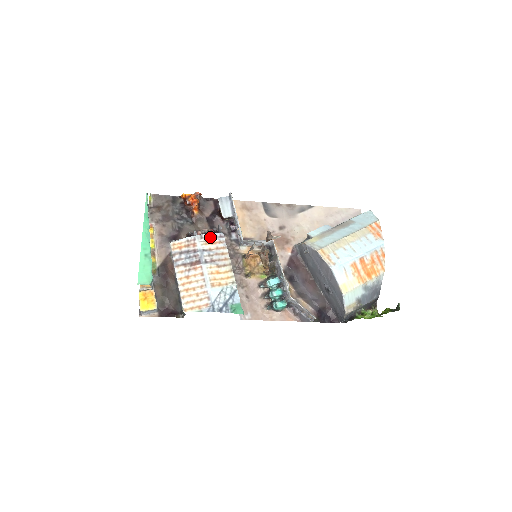
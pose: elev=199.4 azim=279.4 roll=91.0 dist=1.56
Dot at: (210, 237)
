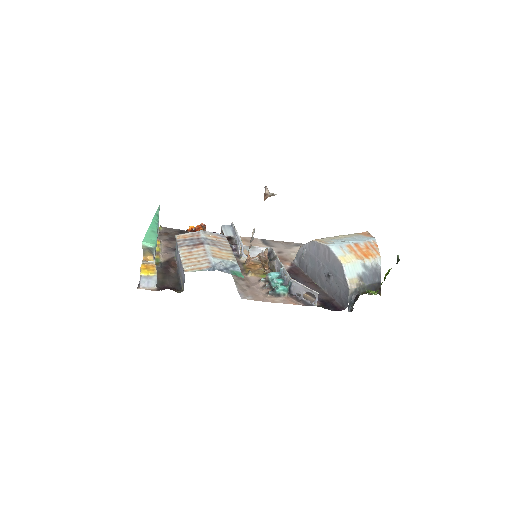
Dot at: (213, 234)
